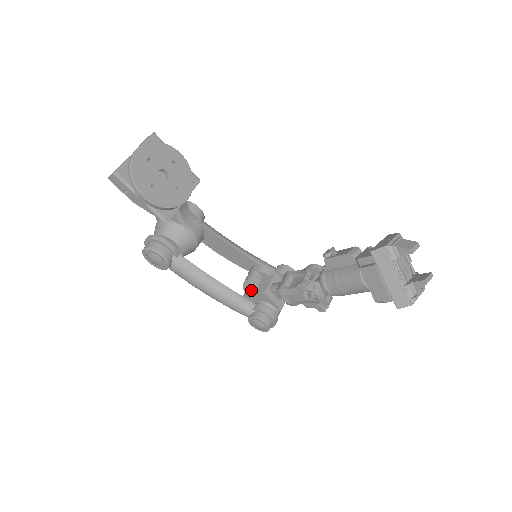
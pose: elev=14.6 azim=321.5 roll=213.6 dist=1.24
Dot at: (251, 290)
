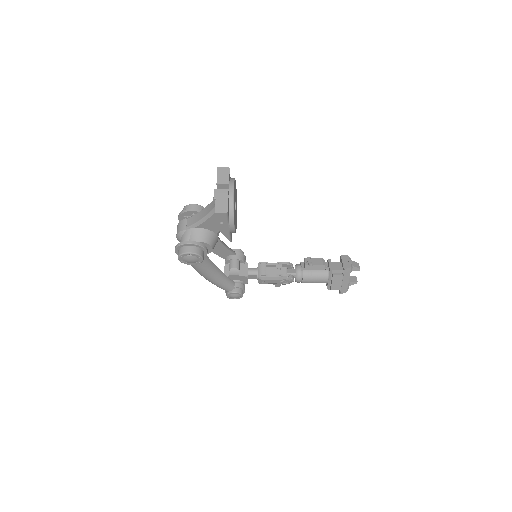
Dot at: (237, 274)
